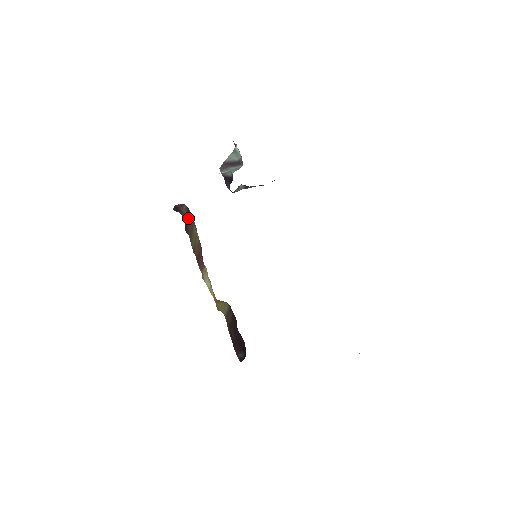
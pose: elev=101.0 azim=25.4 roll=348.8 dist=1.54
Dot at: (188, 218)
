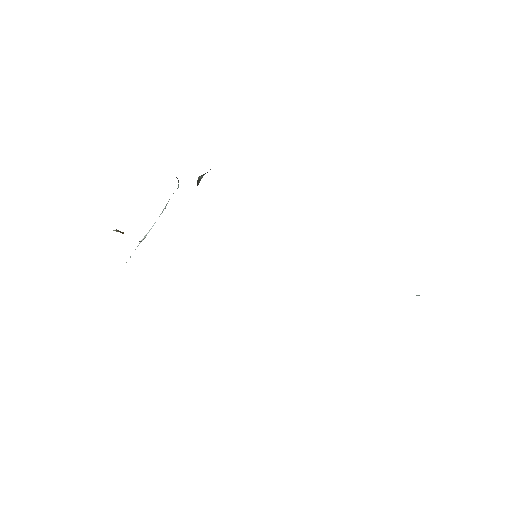
Dot at: occluded
